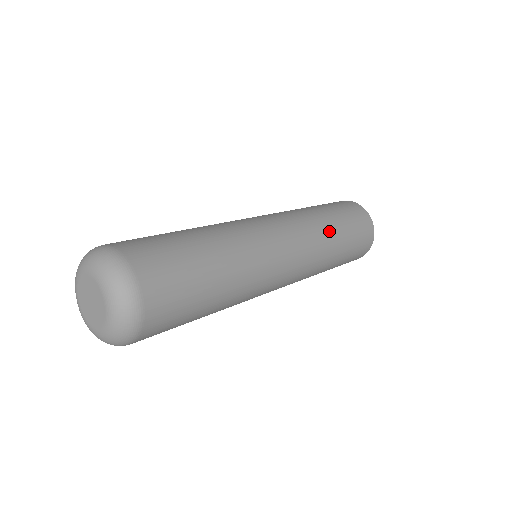
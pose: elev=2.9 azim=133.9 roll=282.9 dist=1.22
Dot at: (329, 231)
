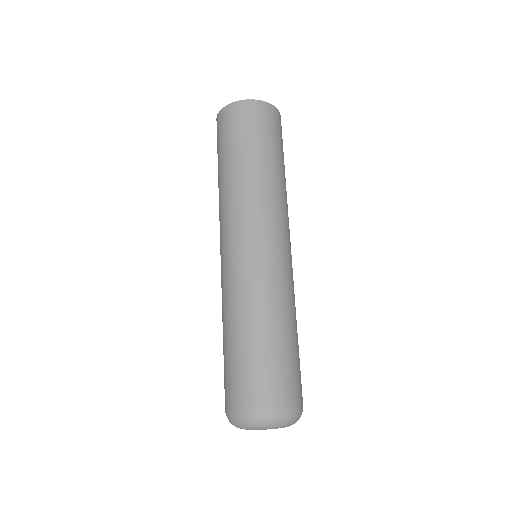
Dot at: occluded
